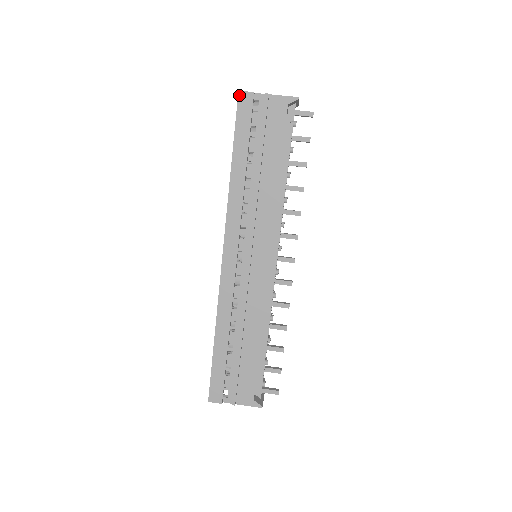
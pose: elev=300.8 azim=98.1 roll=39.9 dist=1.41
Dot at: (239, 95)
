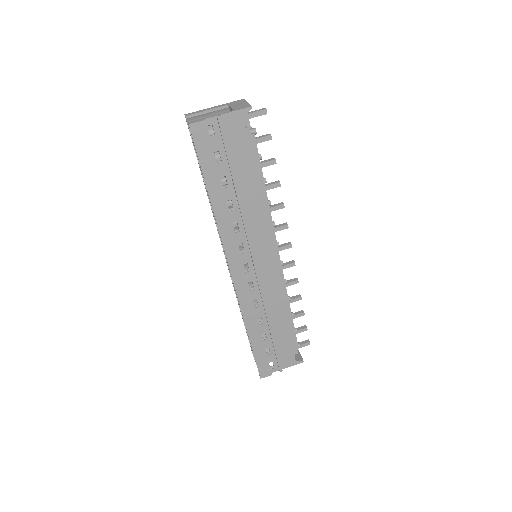
Dot at: (191, 128)
